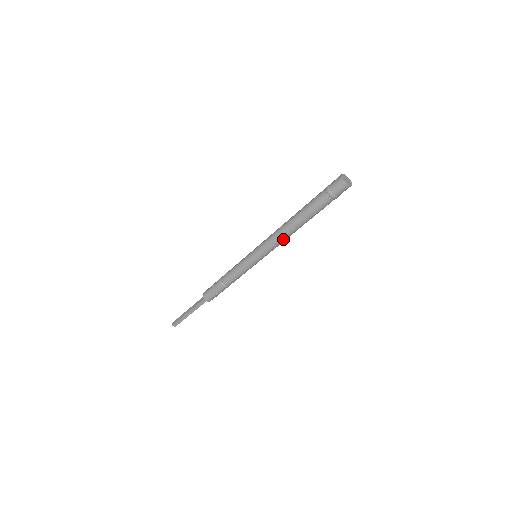
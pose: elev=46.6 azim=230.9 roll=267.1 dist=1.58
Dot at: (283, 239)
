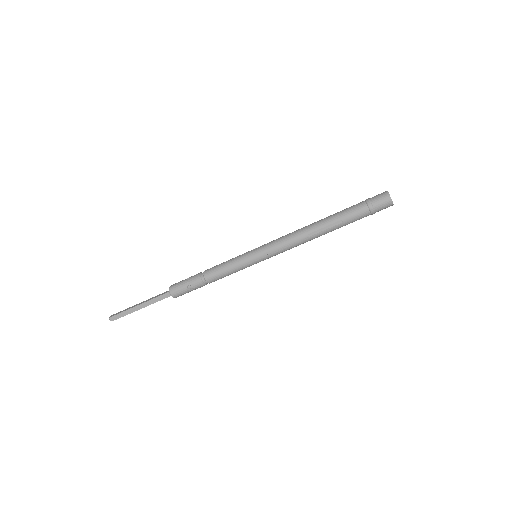
Dot at: (297, 242)
